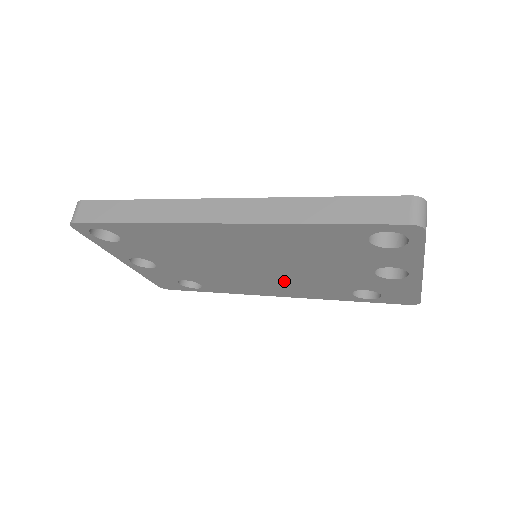
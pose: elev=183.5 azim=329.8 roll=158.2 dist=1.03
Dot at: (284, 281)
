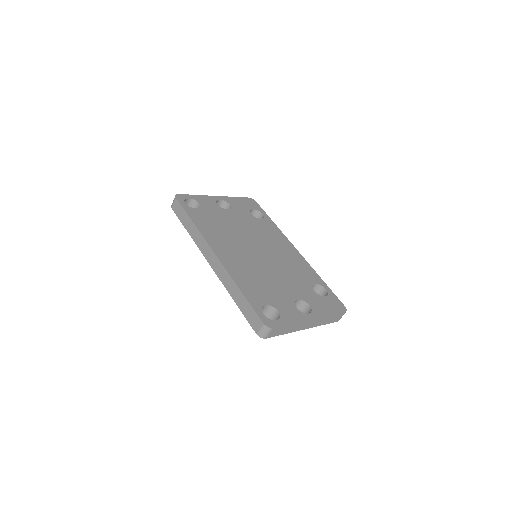
Dot at: occluded
